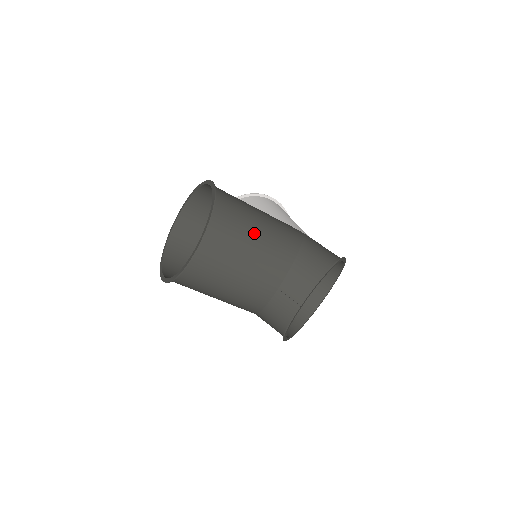
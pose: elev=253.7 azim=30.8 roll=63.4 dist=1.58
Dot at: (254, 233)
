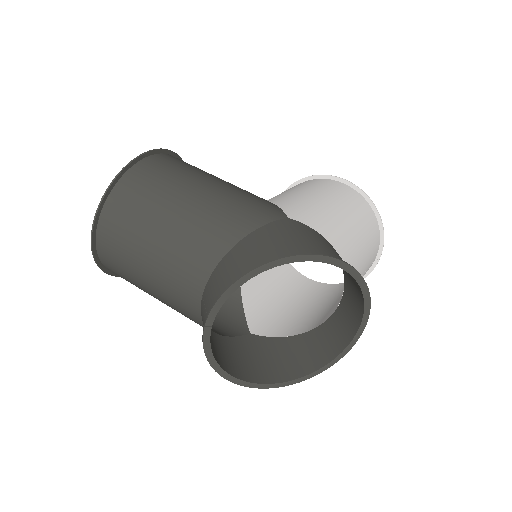
Dot at: (169, 210)
